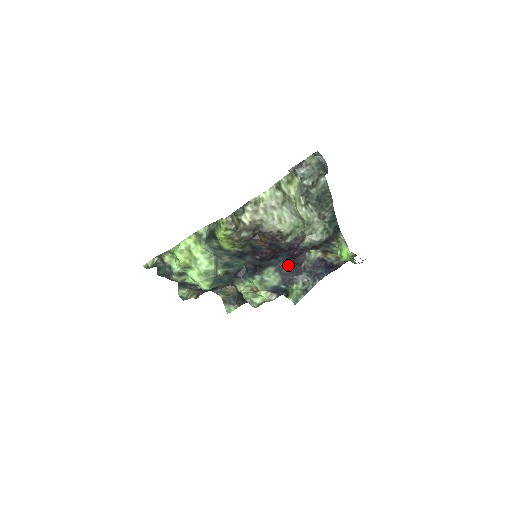
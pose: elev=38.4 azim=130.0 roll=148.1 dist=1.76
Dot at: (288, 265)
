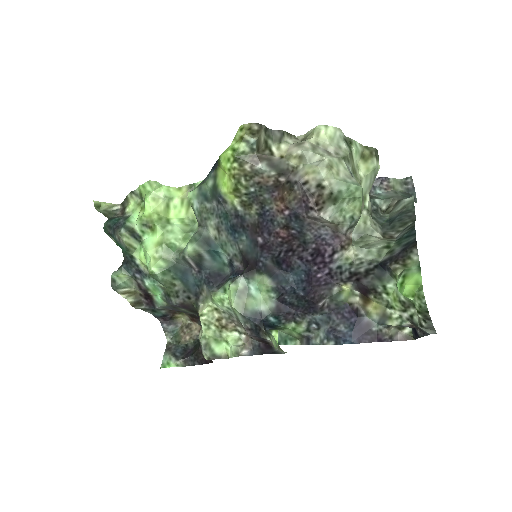
Dot at: (297, 294)
